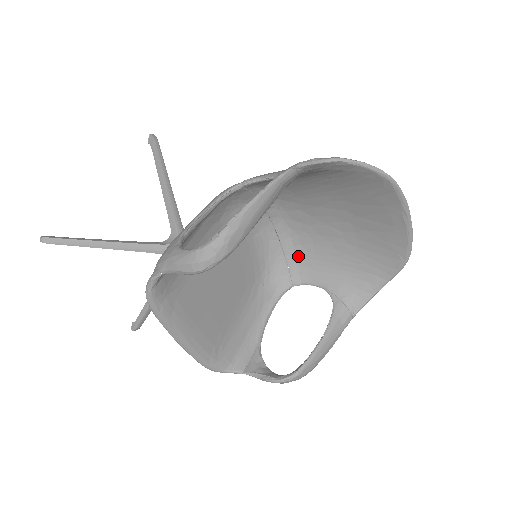
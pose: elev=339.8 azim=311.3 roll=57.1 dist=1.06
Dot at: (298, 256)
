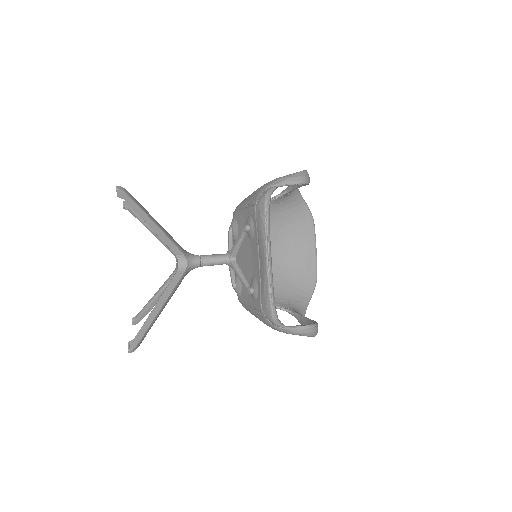
Dot at: occluded
